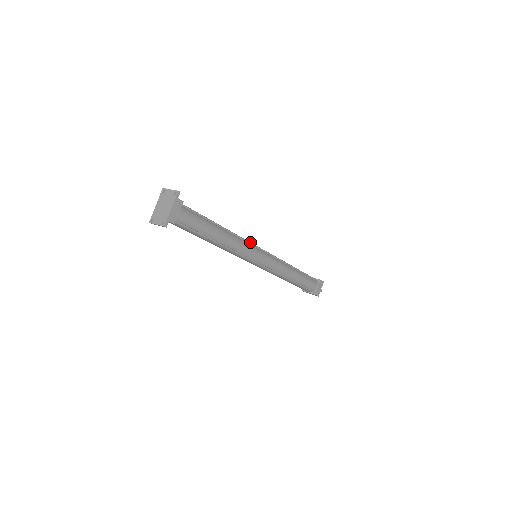
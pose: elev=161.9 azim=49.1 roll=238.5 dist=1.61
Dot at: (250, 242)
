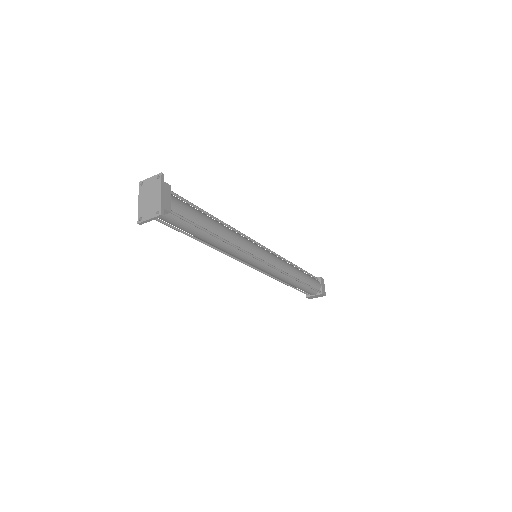
Dot at: (247, 236)
